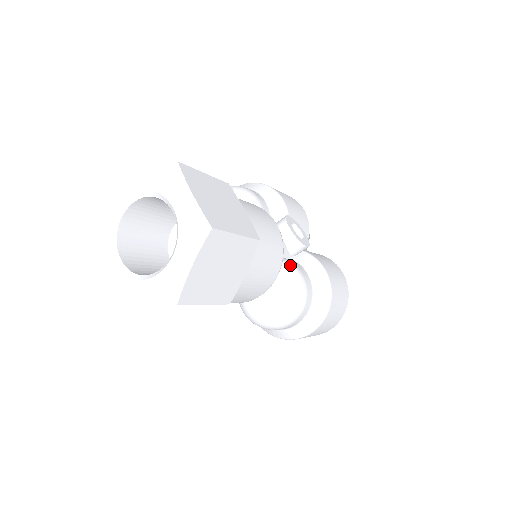
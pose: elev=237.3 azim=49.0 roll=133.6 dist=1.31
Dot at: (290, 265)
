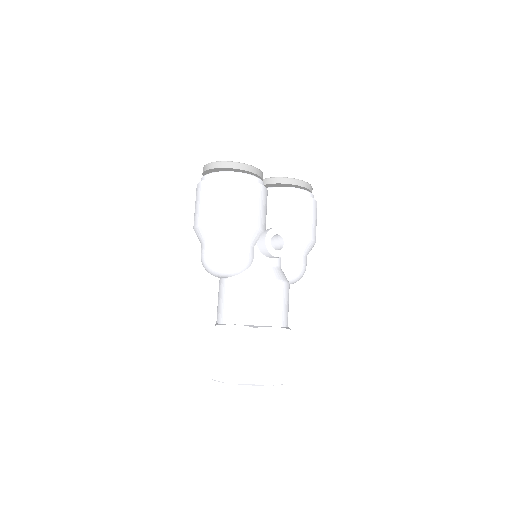
Dot at: (289, 269)
